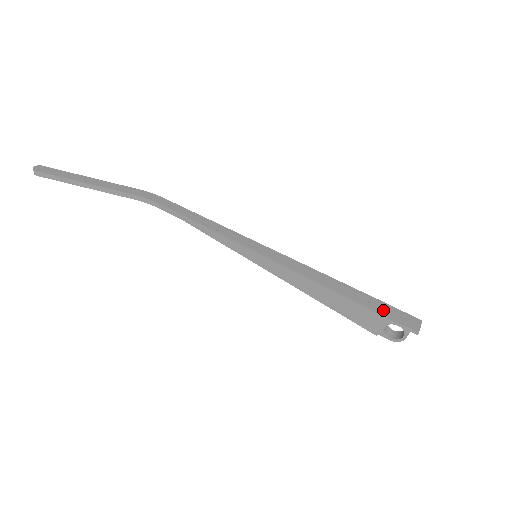
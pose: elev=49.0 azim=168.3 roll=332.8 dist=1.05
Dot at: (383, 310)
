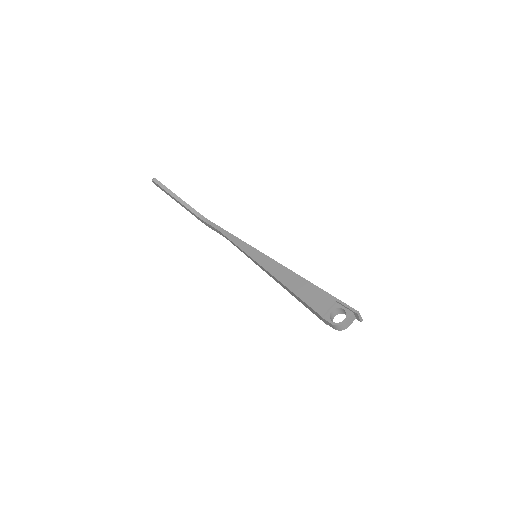
Dot at: (335, 299)
